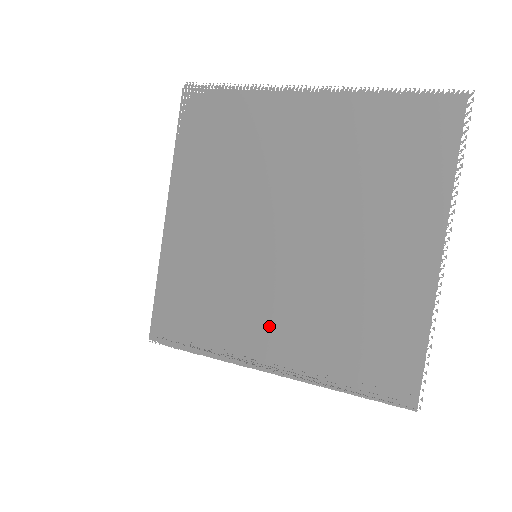
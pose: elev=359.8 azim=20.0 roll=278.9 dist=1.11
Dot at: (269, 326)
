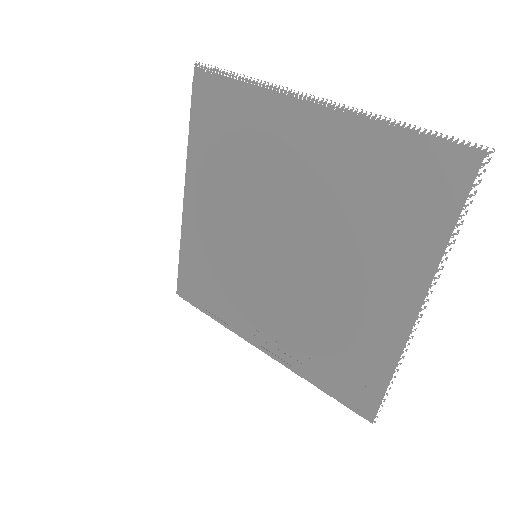
Dot at: (264, 317)
